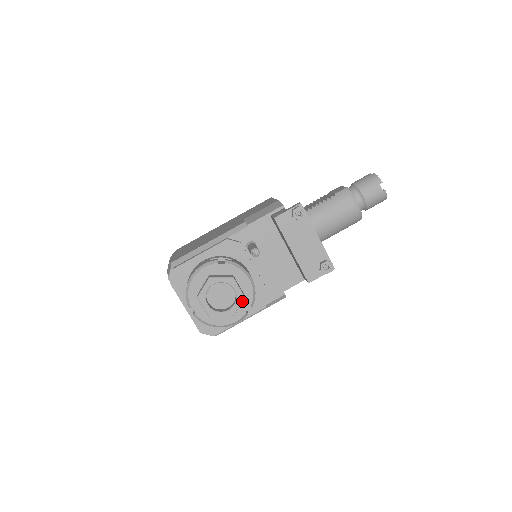
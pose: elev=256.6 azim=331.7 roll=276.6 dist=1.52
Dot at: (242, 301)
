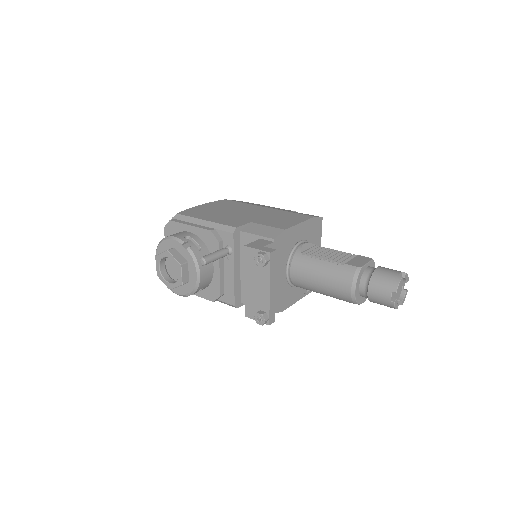
Dot at: occluded
